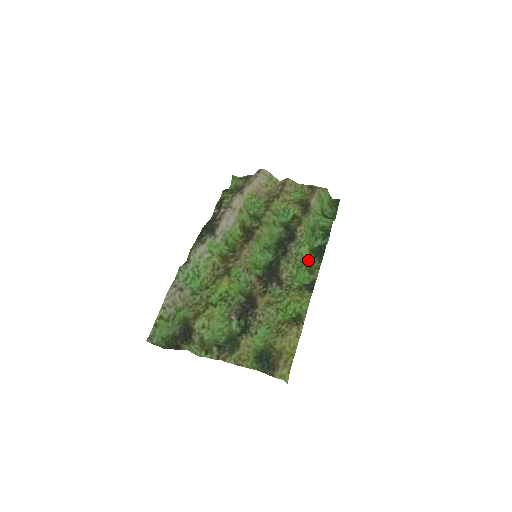
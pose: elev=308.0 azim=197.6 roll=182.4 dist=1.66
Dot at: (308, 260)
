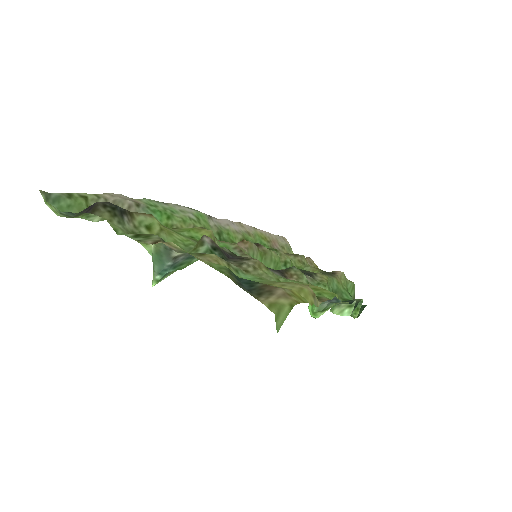
Dot at: occluded
